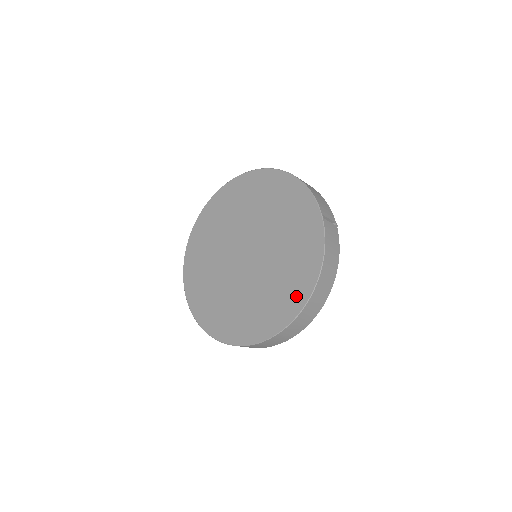
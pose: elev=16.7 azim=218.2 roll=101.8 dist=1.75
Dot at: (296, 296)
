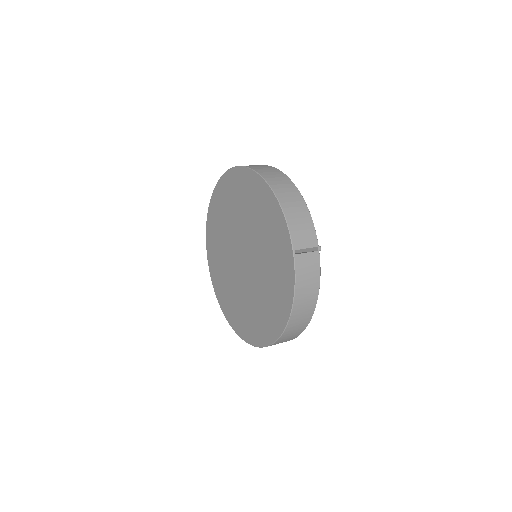
Dot at: (276, 322)
